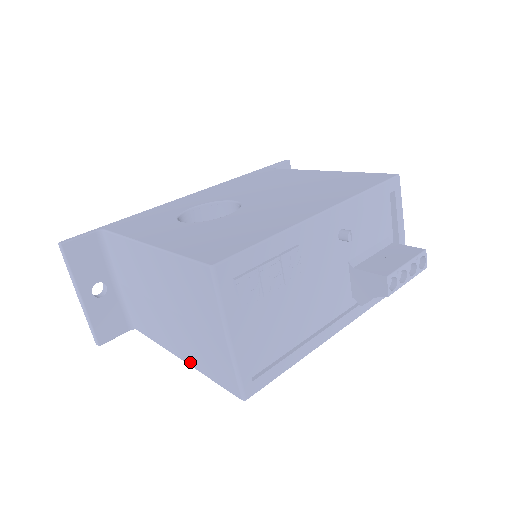
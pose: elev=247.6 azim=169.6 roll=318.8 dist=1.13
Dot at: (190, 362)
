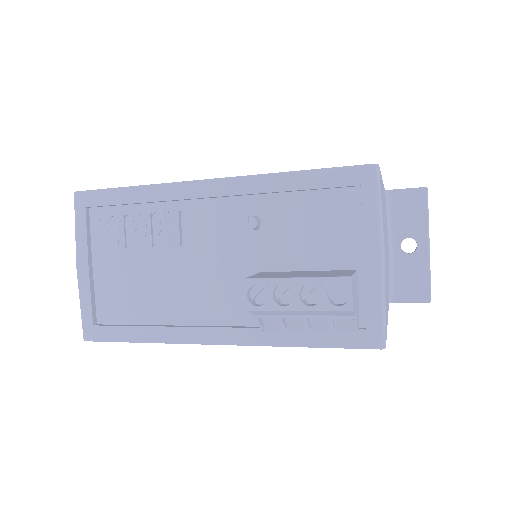
Dot at: occluded
